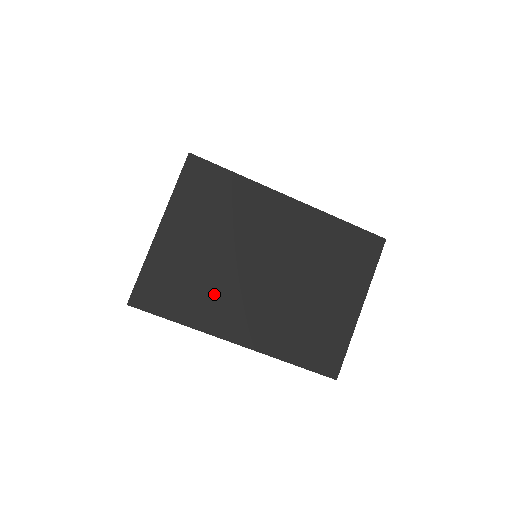
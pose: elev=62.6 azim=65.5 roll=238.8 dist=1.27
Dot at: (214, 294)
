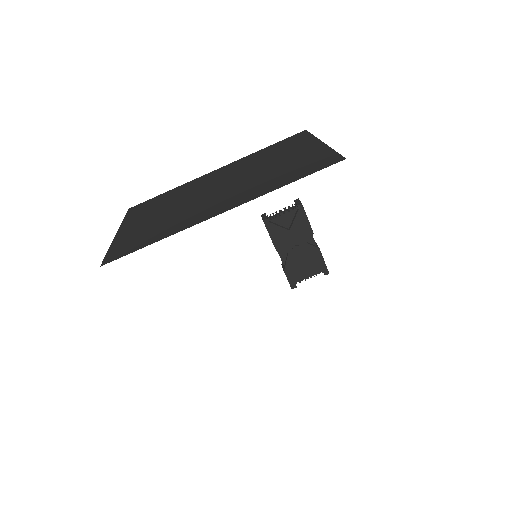
Dot at: (180, 218)
